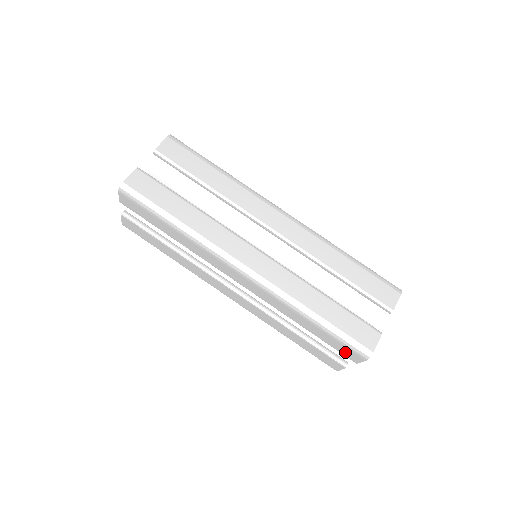
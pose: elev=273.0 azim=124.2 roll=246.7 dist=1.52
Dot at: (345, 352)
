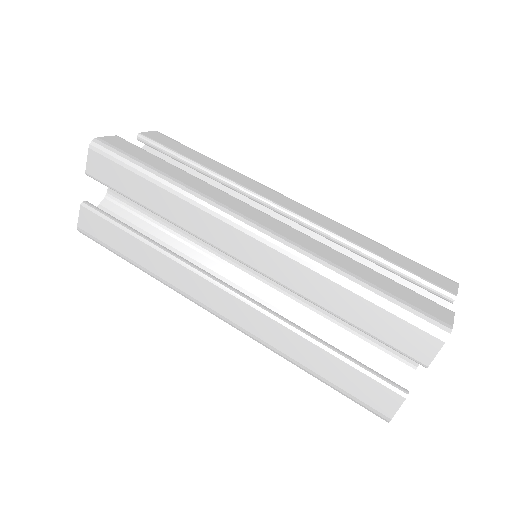
Dot at: (407, 342)
